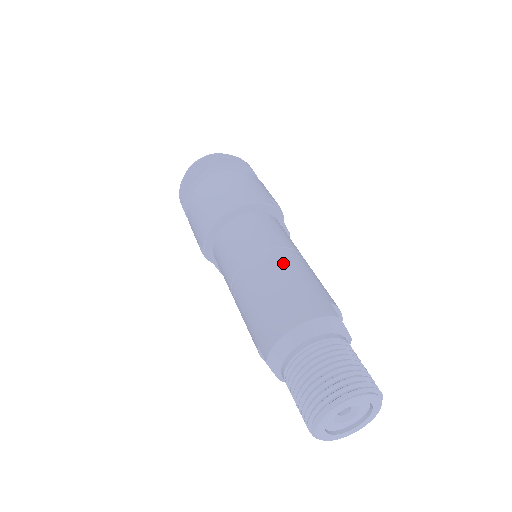
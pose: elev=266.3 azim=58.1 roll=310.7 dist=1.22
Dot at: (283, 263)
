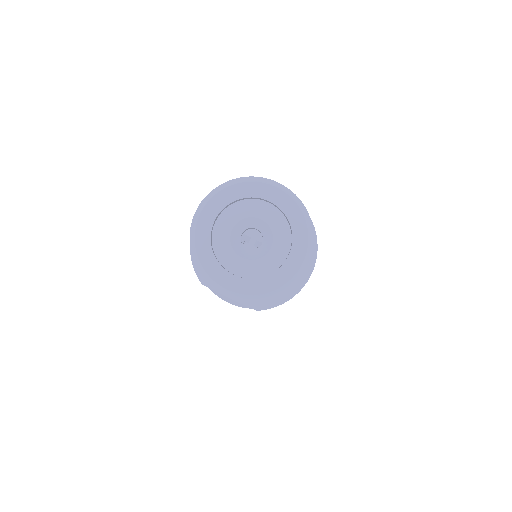
Dot at: occluded
